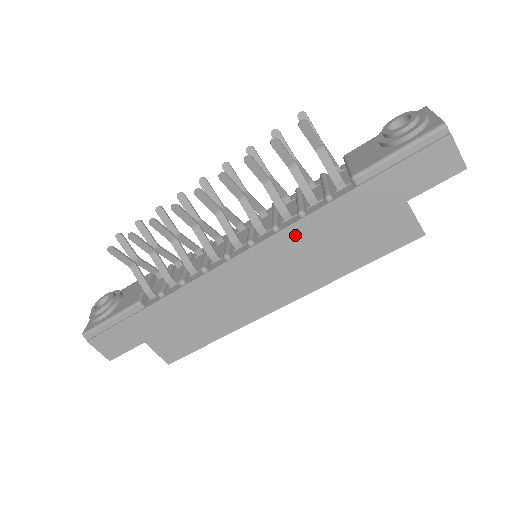
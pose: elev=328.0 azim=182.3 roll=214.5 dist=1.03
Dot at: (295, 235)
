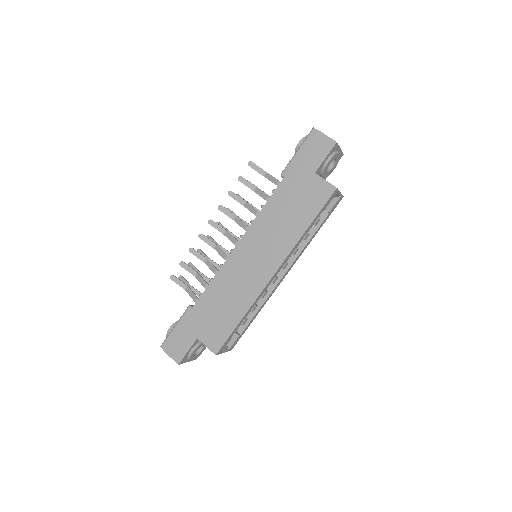
Dot at: (263, 219)
